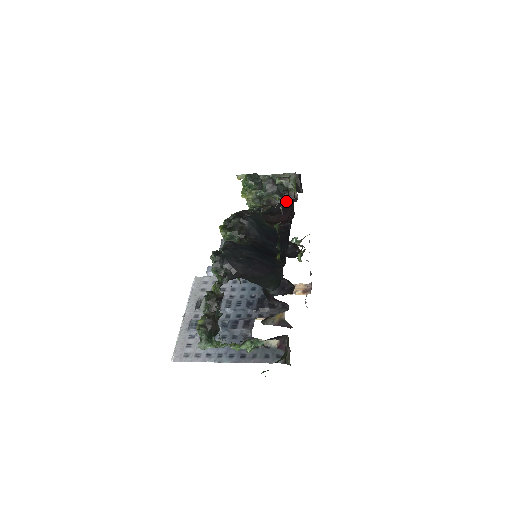
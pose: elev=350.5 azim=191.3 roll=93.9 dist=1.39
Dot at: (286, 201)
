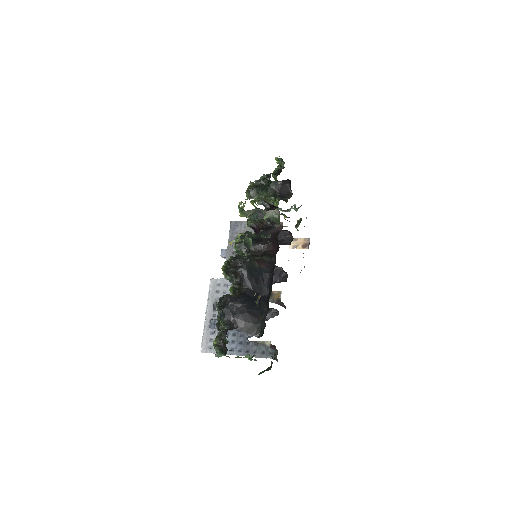
Dot at: (274, 228)
